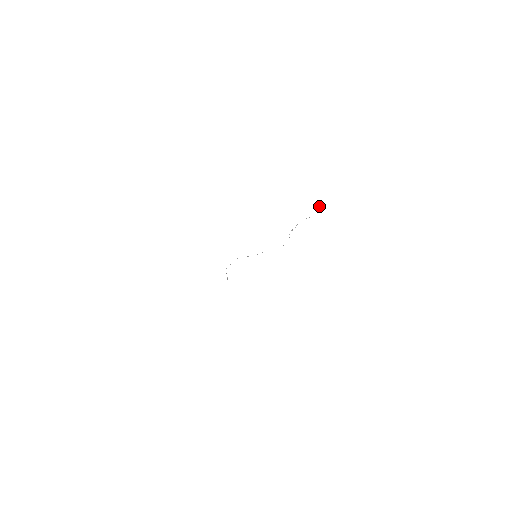
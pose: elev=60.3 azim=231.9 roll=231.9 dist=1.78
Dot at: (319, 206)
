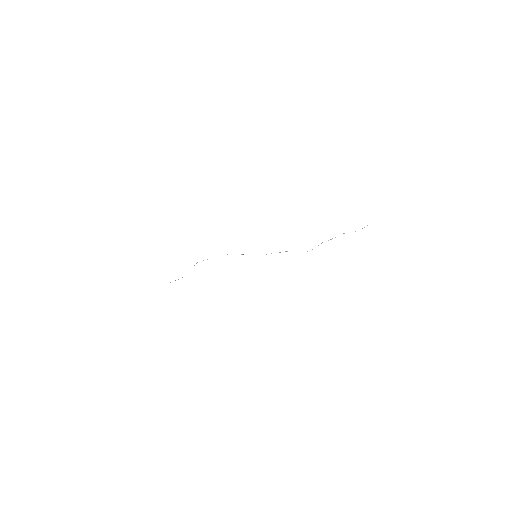
Dot at: occluded
